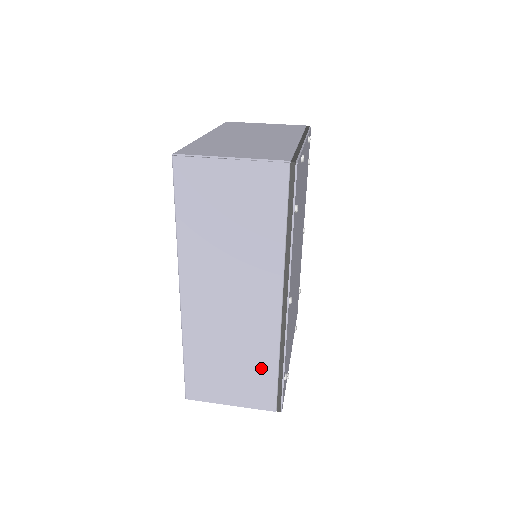
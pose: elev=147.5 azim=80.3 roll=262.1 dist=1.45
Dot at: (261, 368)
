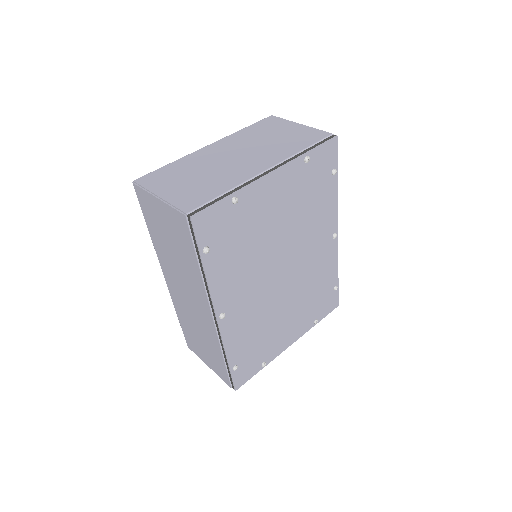
Dot at: (216, 353)
